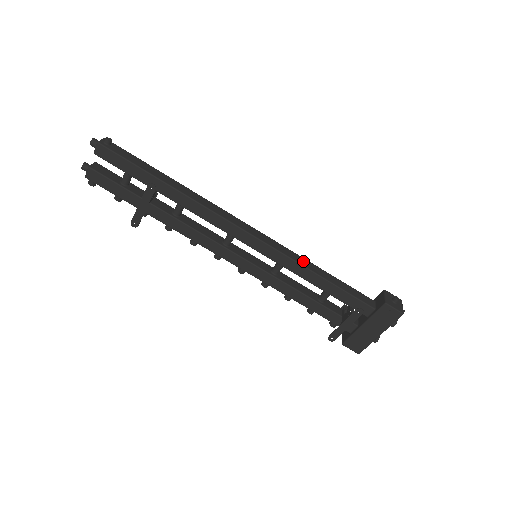
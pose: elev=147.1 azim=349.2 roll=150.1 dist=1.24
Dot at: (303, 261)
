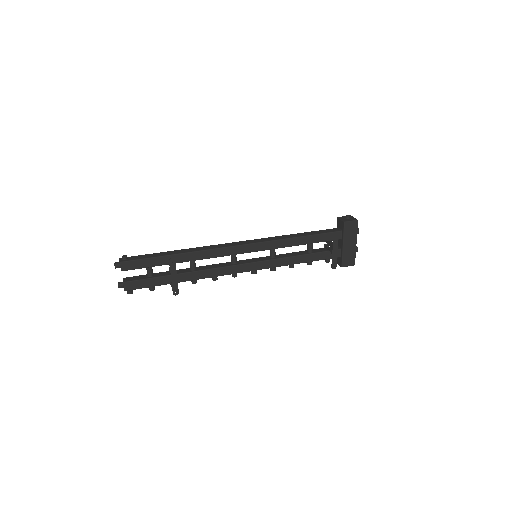
Dot at: (283, 237)
